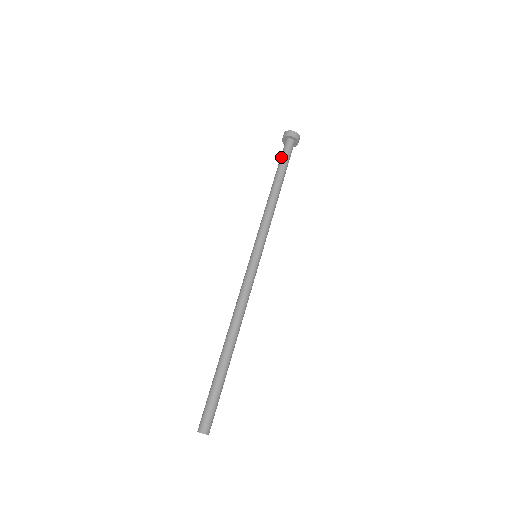
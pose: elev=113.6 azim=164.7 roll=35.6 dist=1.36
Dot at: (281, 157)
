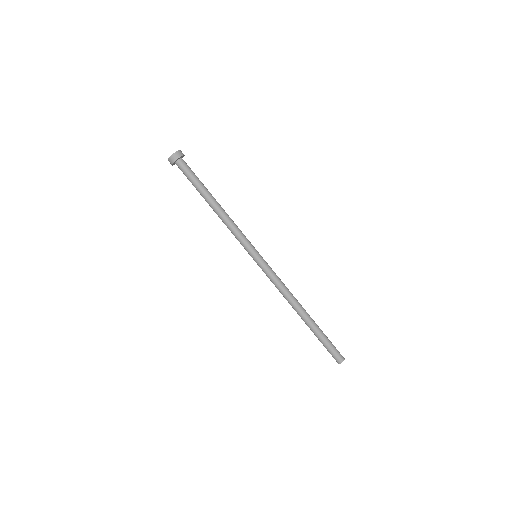
Dot at: occluded
